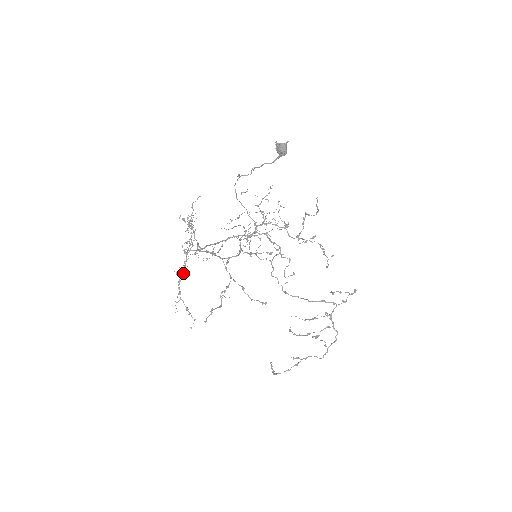
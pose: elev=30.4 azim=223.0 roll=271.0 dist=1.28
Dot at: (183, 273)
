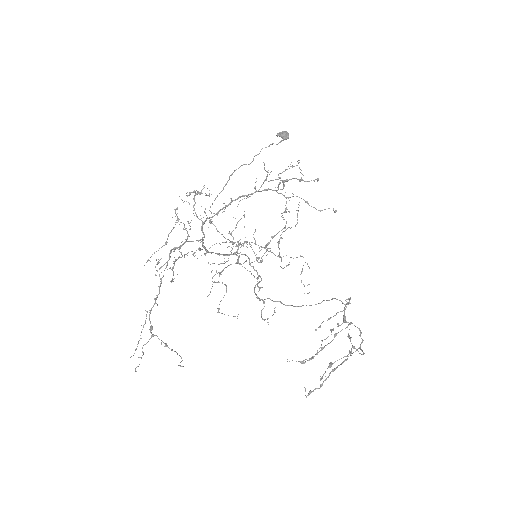
Dot at: (156, 297)
